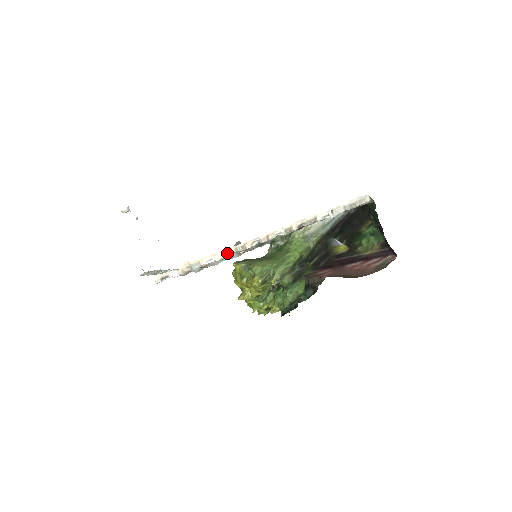
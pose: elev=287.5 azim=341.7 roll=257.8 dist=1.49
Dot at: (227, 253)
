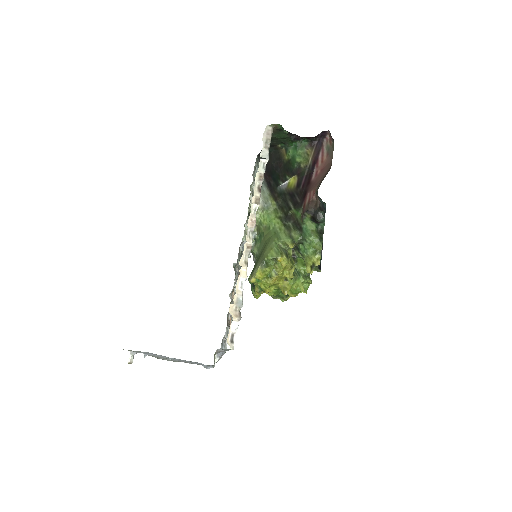
Dot at: (245, 264)
